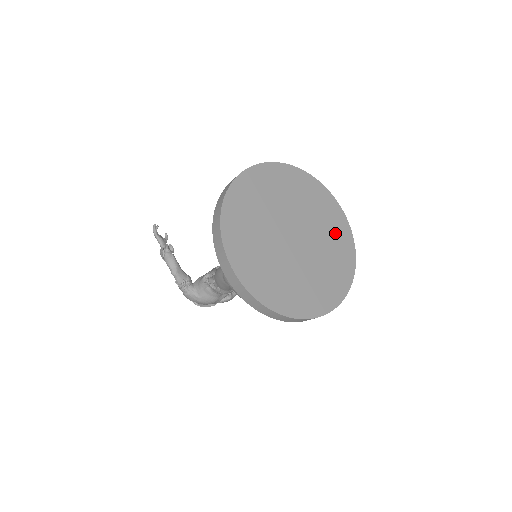
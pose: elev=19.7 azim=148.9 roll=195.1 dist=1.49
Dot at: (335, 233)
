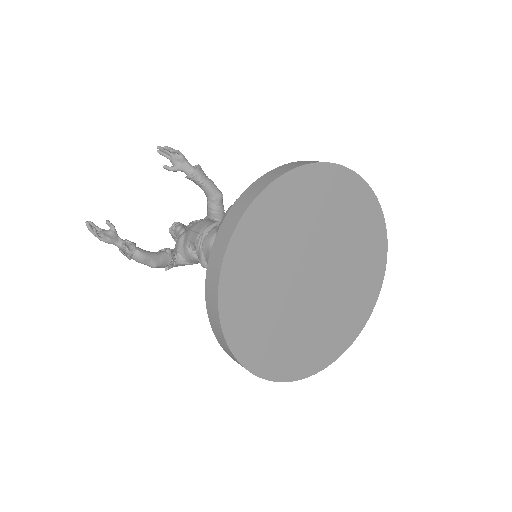
Dot at: (354, 215)
